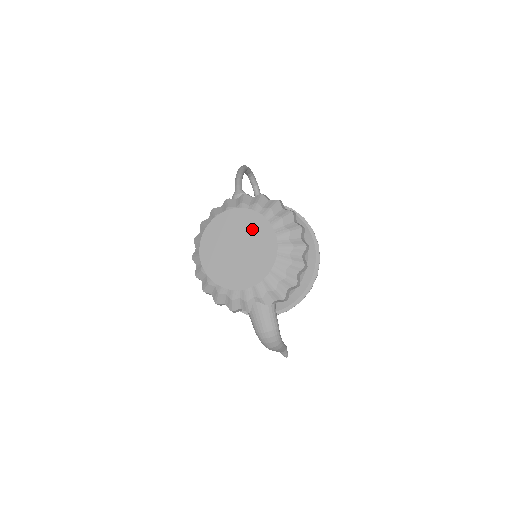
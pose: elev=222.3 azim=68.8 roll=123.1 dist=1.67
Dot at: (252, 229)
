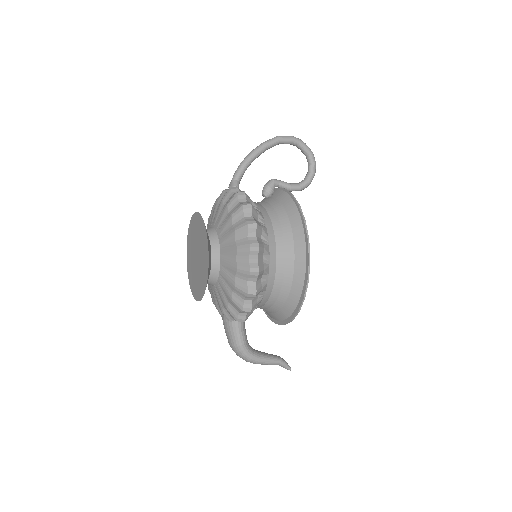
Dot at: (202, 240)
